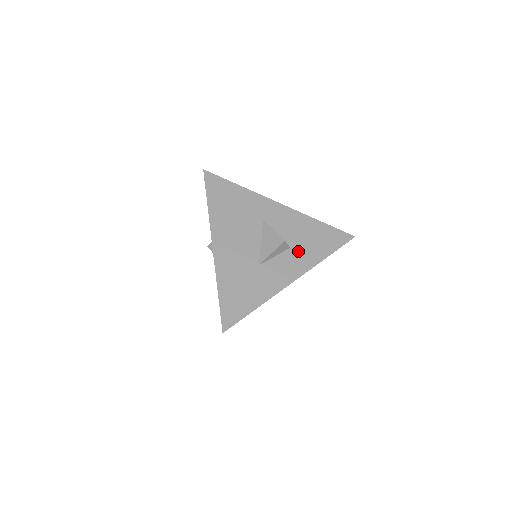
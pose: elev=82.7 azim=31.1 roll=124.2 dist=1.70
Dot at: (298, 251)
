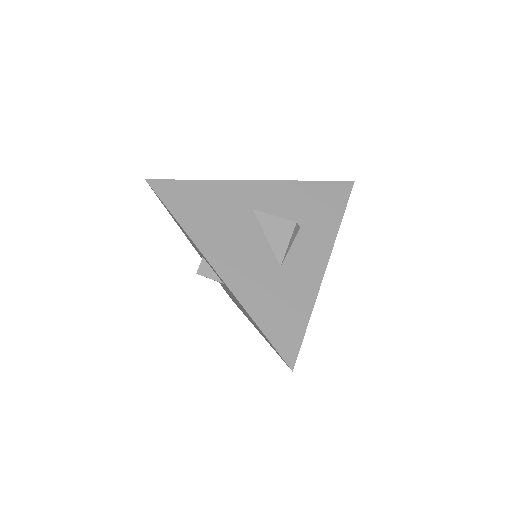
Dot at: (310, 227)
